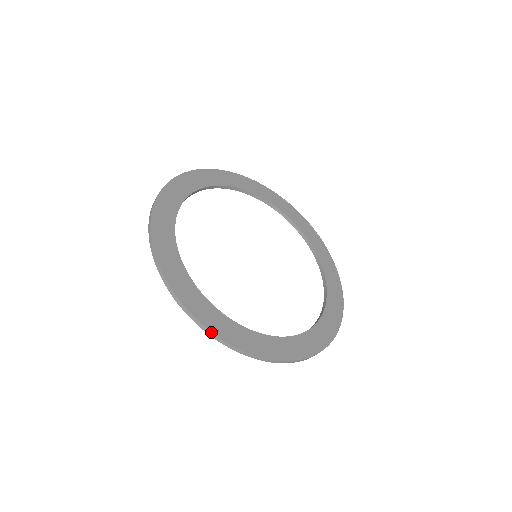
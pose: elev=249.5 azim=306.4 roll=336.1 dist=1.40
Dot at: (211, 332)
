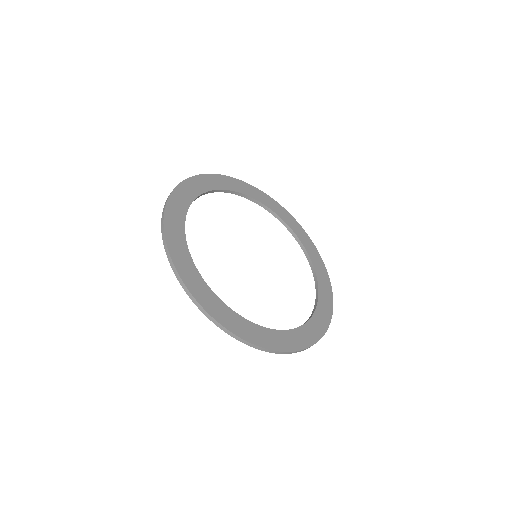
Dot at: (164, 228)
